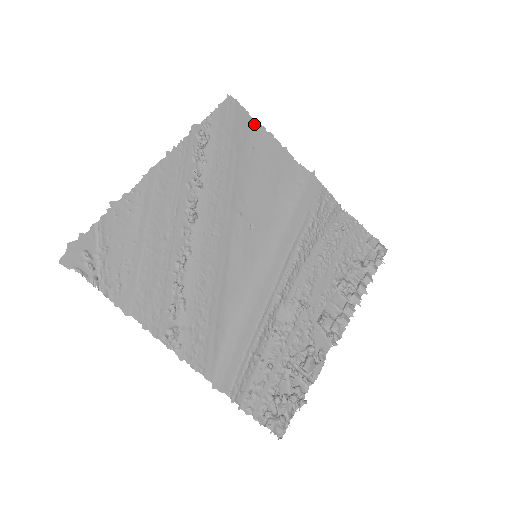
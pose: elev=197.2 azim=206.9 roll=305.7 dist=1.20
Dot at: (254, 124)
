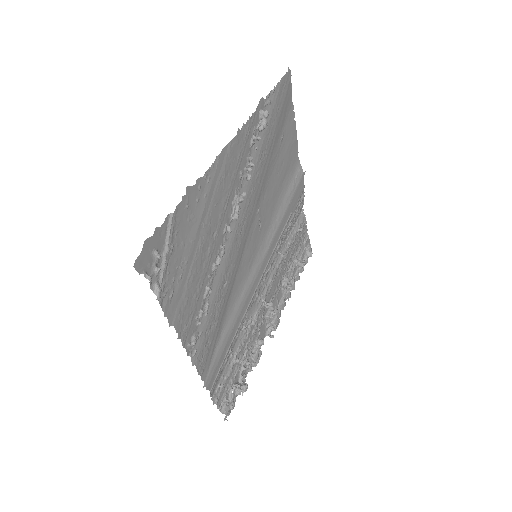
Dot at: (291, 108)
